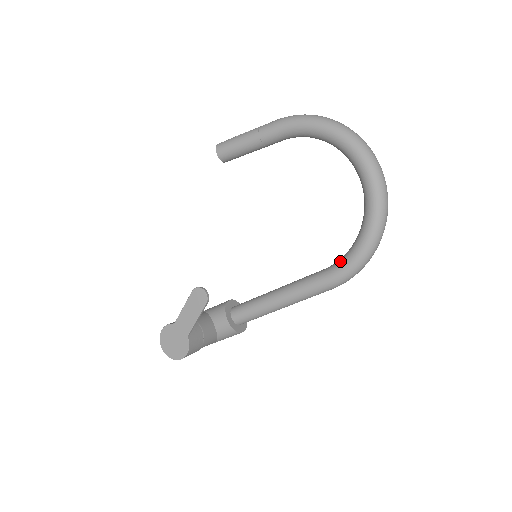
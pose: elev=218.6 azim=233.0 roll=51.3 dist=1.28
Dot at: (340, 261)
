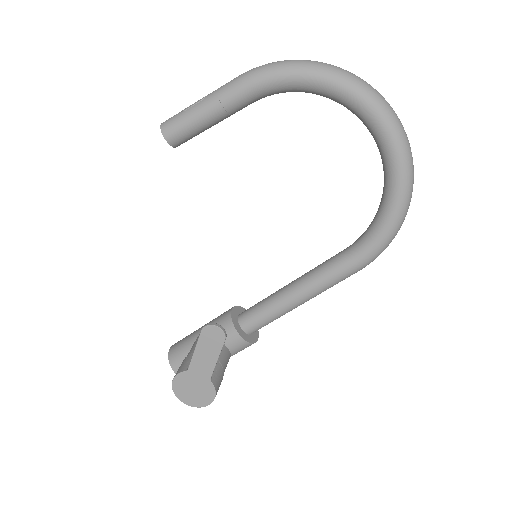
Dot at: (366, 239)
